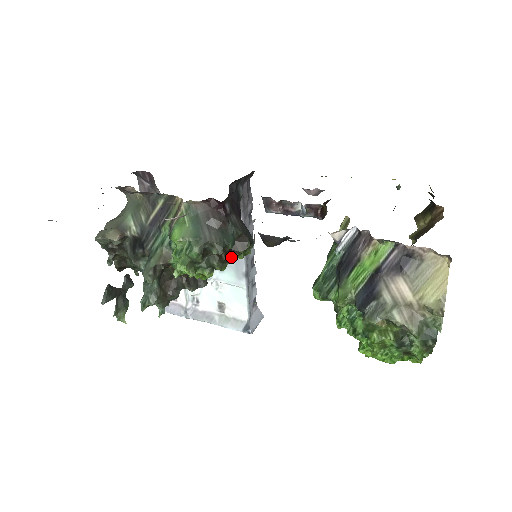
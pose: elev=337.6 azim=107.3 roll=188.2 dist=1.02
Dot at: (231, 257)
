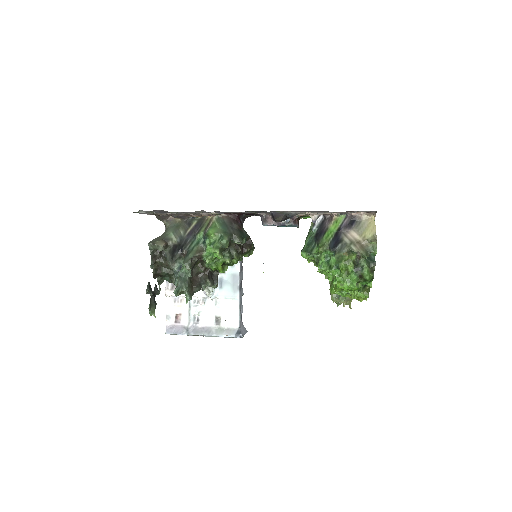
Dot at: (242, 253)
